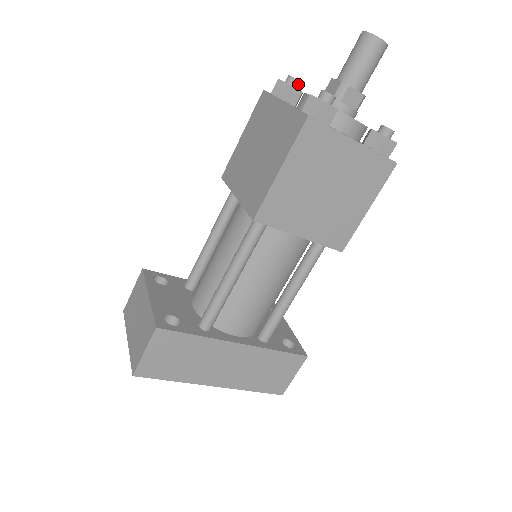
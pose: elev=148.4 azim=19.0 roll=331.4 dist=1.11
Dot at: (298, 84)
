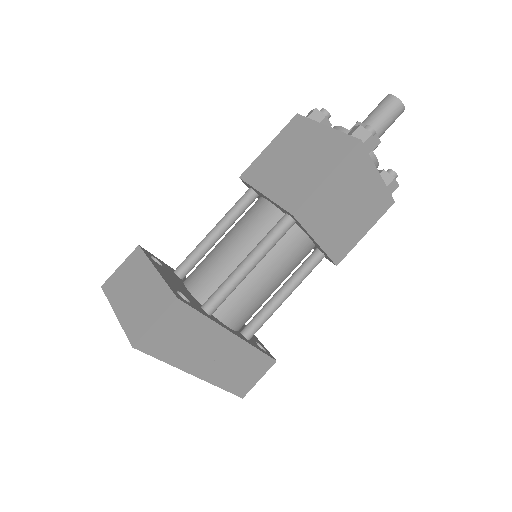
Dot at: (328, 118)
